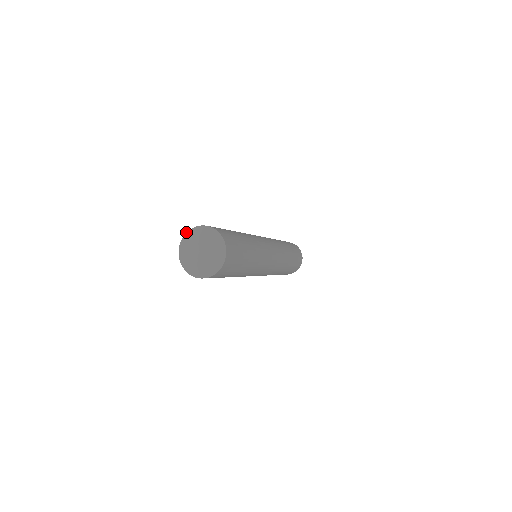
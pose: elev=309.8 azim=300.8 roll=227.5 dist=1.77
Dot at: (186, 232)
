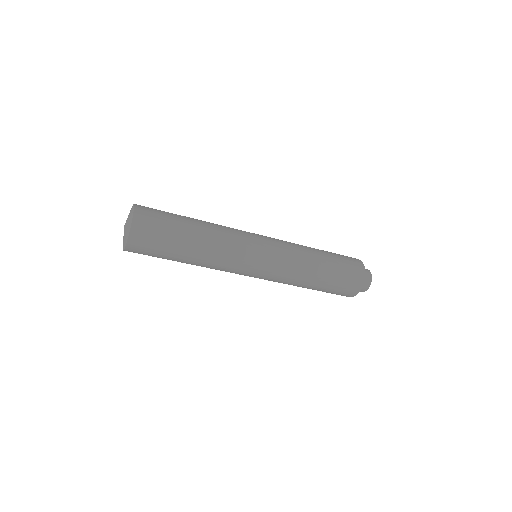
Dot at: occluded
